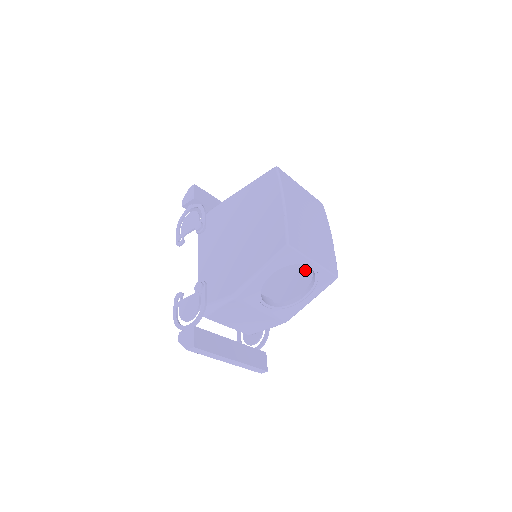
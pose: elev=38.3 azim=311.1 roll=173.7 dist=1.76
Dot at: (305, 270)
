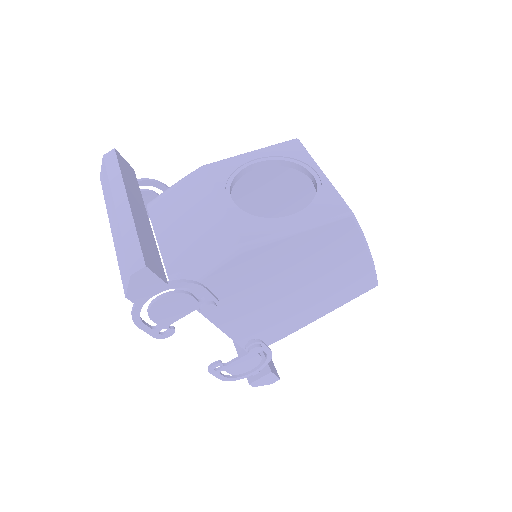
Dot at: occluded
